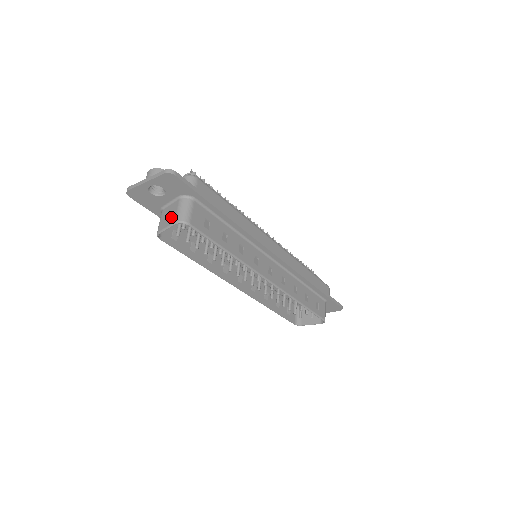
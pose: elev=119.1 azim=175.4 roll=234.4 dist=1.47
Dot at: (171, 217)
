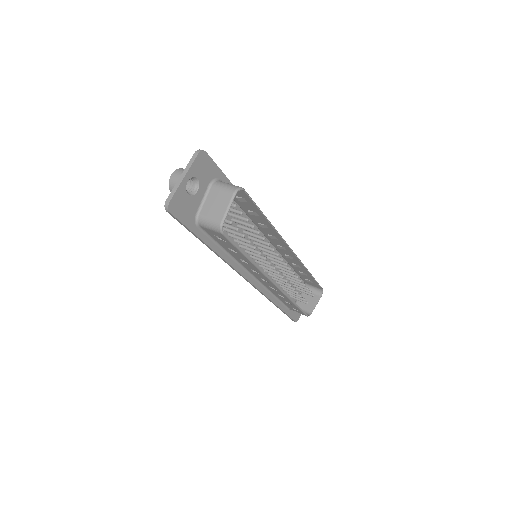
Dot at: (222, 199)
